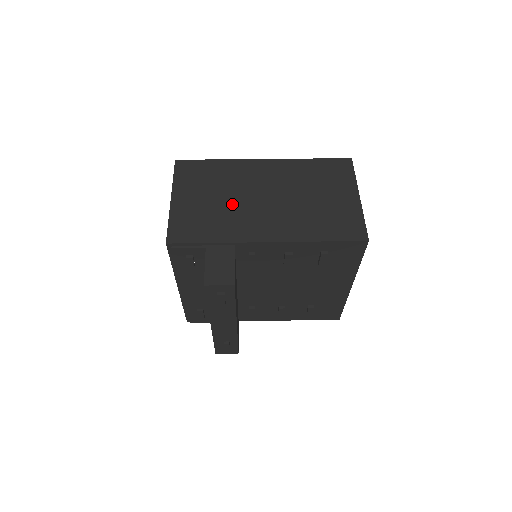
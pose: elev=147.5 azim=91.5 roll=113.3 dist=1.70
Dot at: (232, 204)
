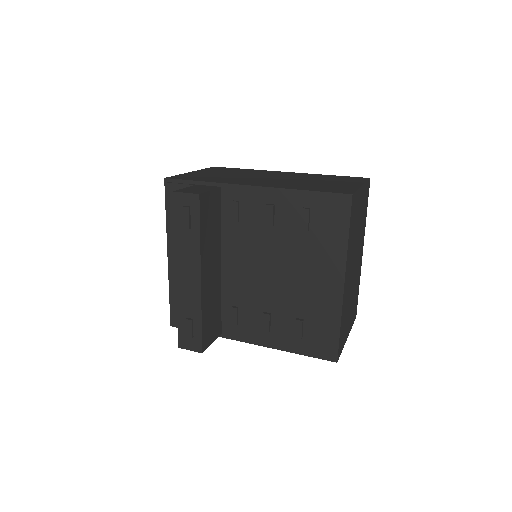
Dot at: (238, 176)
